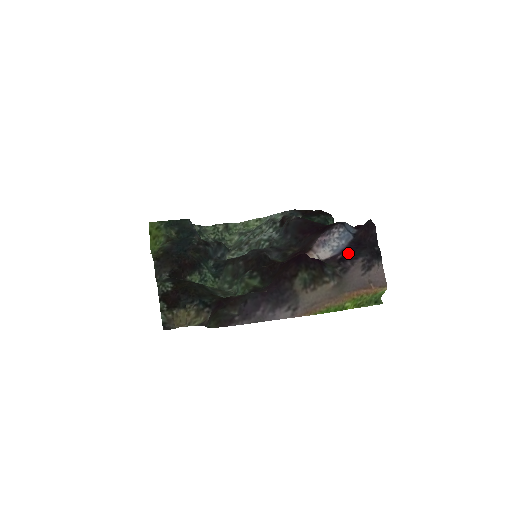
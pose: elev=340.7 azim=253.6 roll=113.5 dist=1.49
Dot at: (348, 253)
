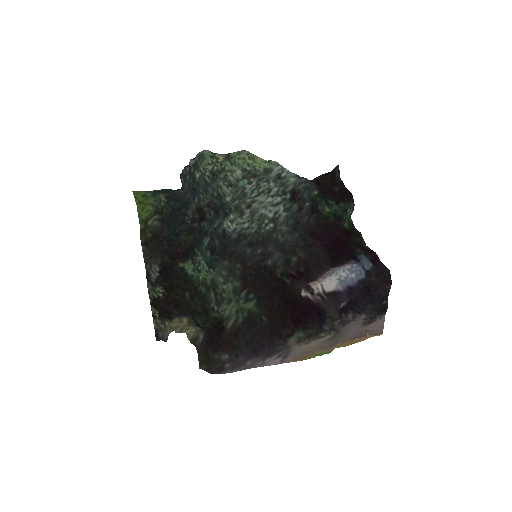
Dot at: (353, 301)
